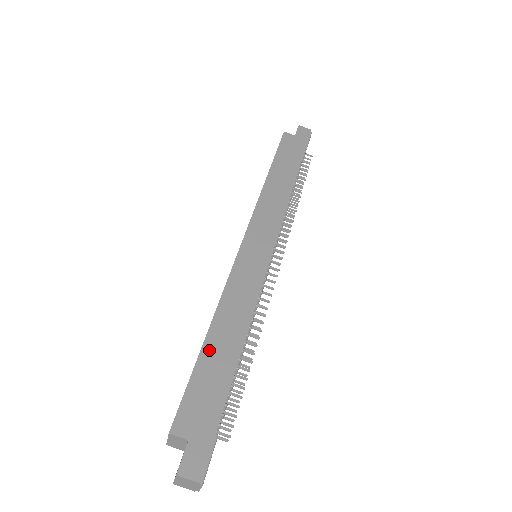
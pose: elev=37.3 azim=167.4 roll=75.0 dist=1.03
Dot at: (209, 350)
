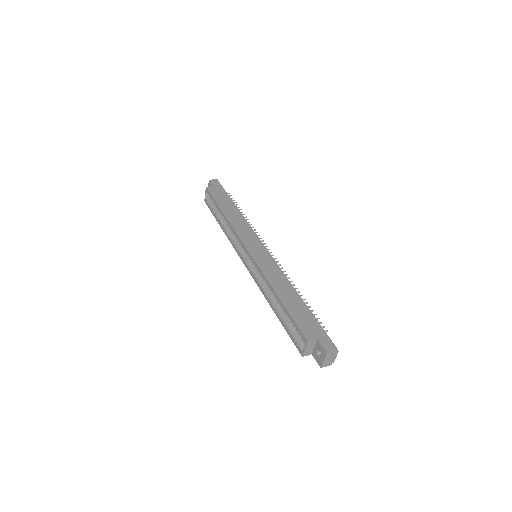
Dot at: (287, 303)
